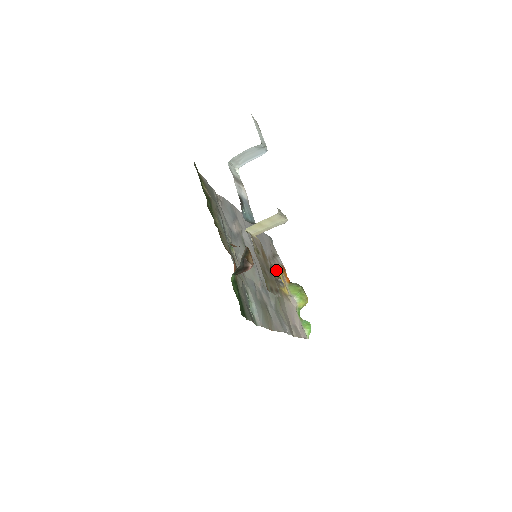
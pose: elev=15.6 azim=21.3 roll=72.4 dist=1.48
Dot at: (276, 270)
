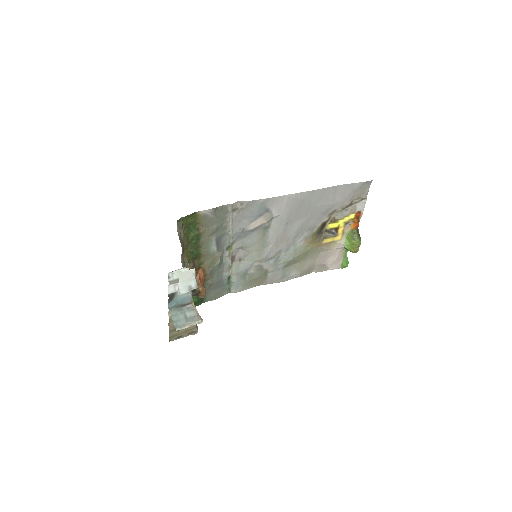
Dot at: (336, 222)
